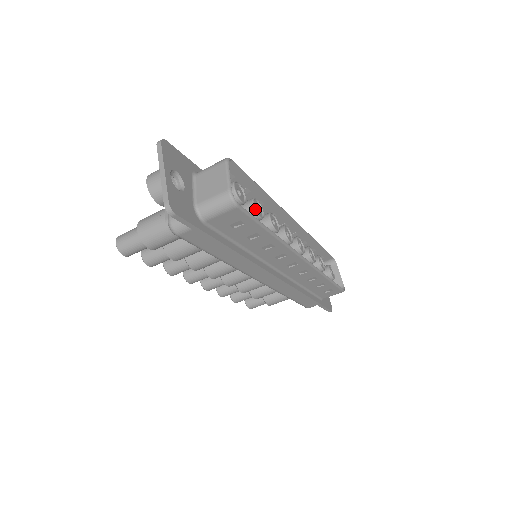
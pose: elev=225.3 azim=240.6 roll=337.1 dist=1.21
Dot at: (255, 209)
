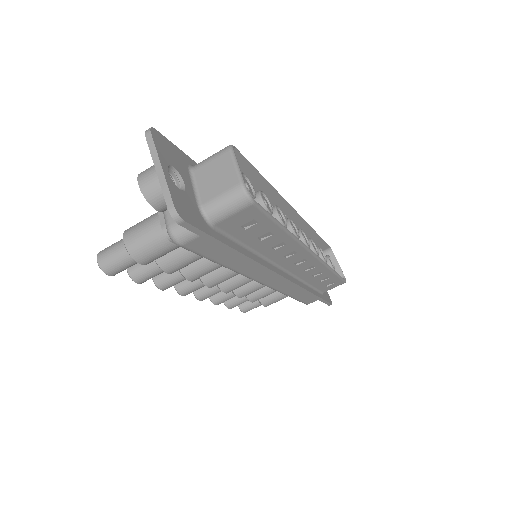
Dot at: (264, 204)
